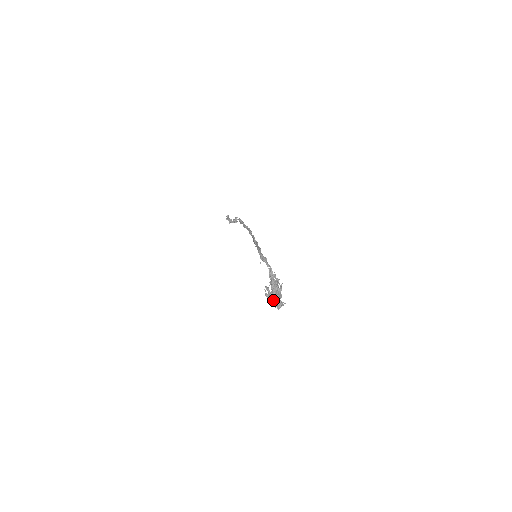
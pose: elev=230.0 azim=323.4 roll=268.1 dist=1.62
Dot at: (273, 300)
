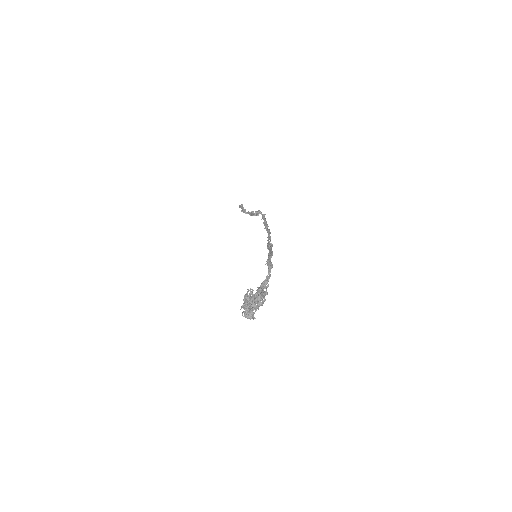
Dot at: (249, 305)
